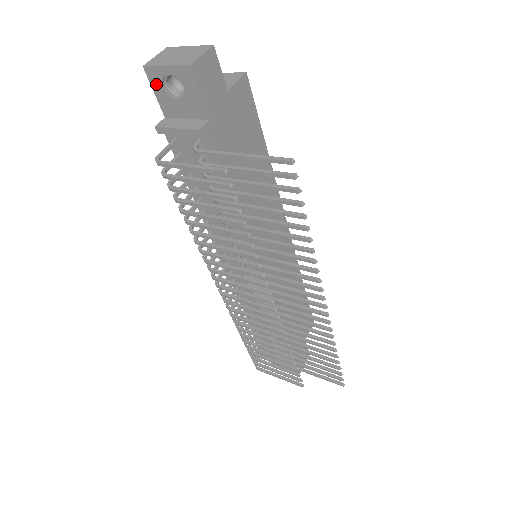
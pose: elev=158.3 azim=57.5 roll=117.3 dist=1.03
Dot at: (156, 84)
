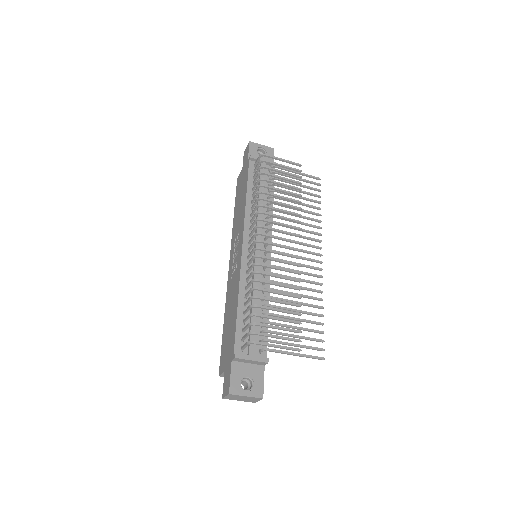
Dot at: (252, 148)
